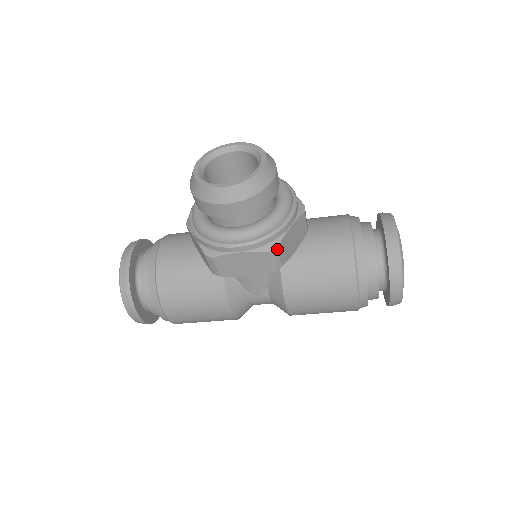
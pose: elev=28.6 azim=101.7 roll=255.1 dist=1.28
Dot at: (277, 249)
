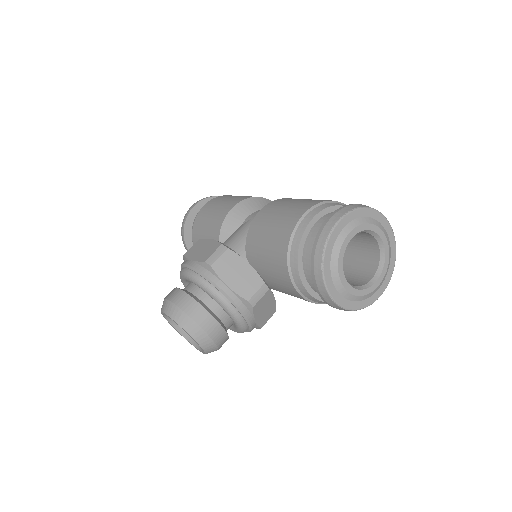
Dot at: occluded
